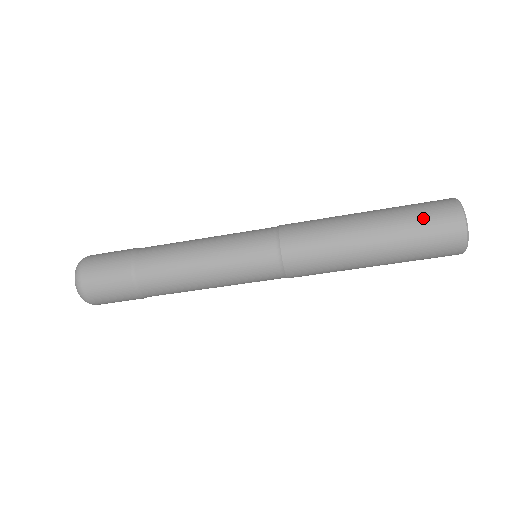
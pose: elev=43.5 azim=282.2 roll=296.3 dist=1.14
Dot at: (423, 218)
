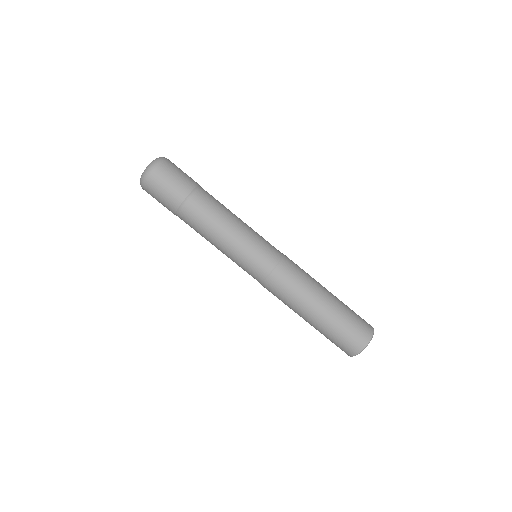
Dot at: (355, 314)
